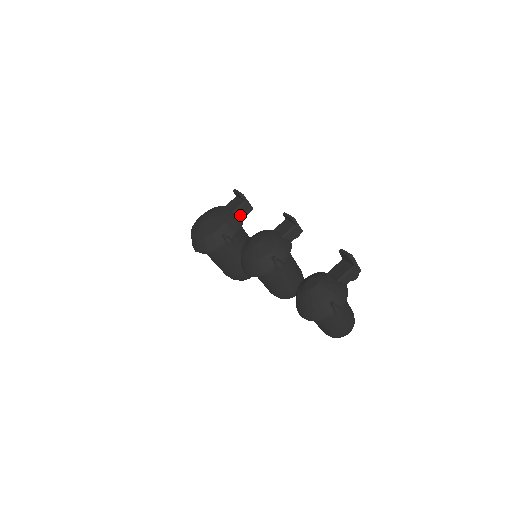
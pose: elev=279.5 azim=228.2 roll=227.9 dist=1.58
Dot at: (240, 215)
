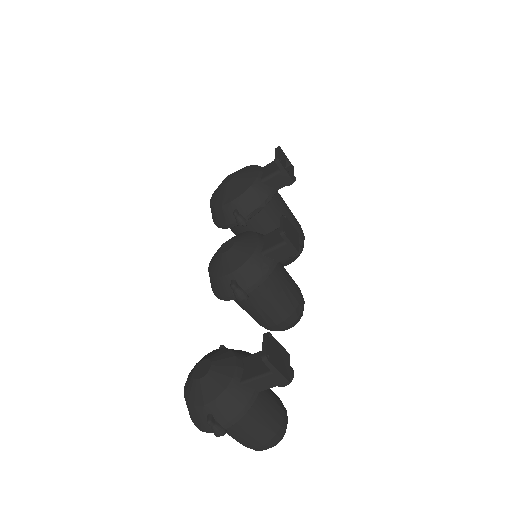
Dot at: (272, 186)
